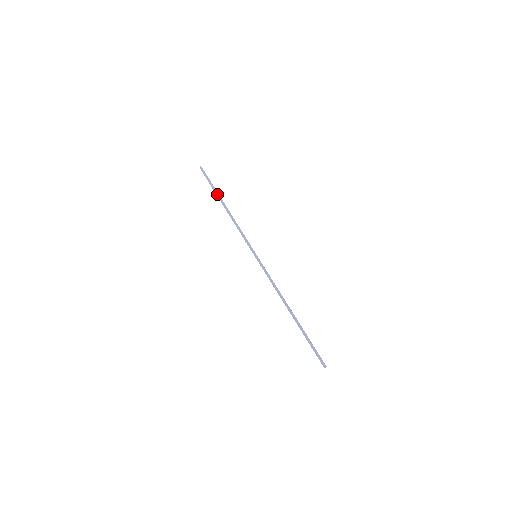
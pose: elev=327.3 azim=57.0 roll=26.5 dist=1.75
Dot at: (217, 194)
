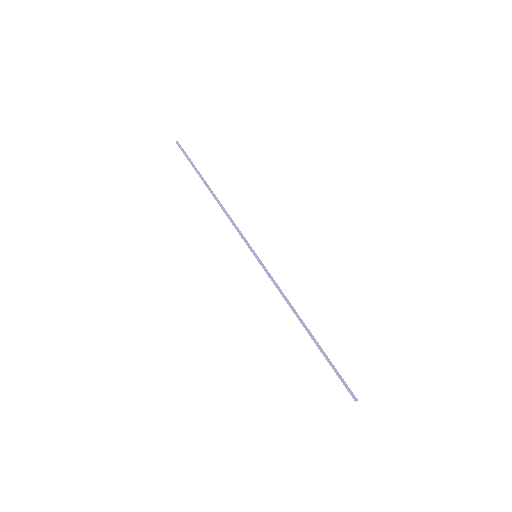
Dot at: (201, 176)
